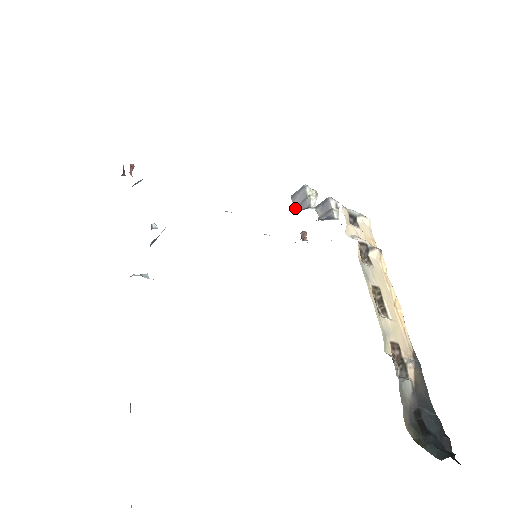
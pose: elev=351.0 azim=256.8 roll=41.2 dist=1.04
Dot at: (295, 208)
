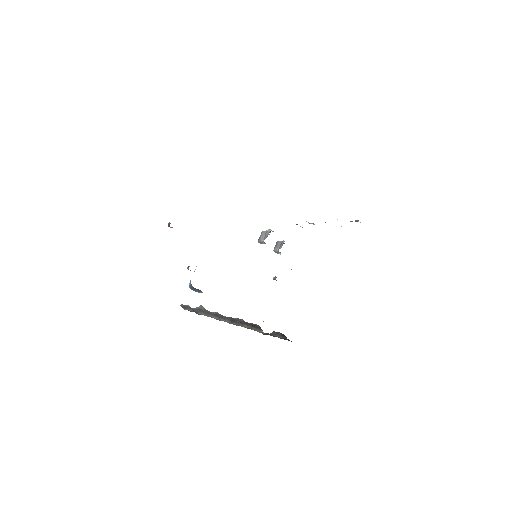
Dot at: (263, 241)
